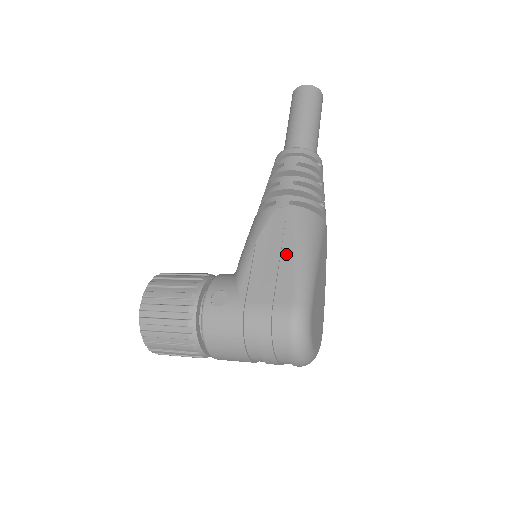
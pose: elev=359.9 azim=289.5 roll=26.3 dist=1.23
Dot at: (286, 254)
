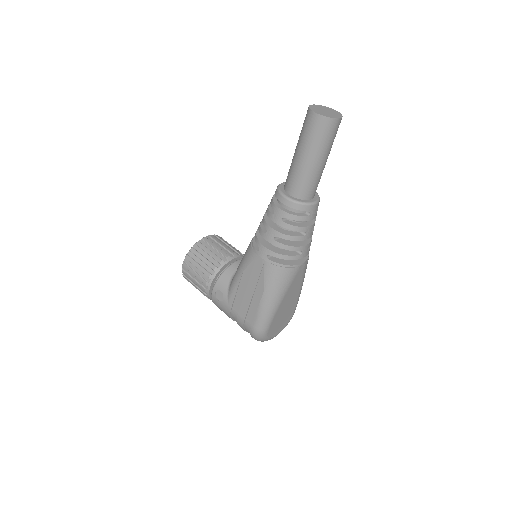
Dot at: (257, 294)
